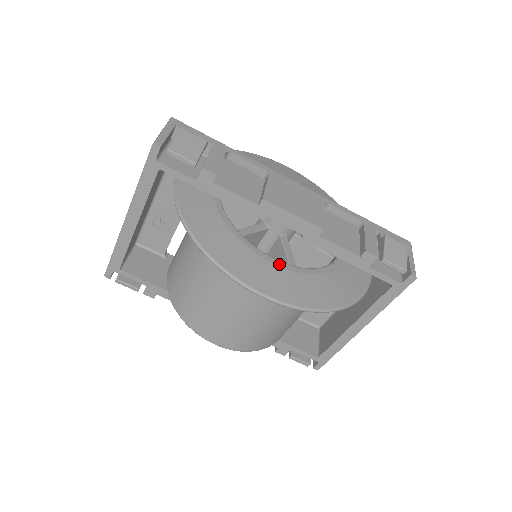
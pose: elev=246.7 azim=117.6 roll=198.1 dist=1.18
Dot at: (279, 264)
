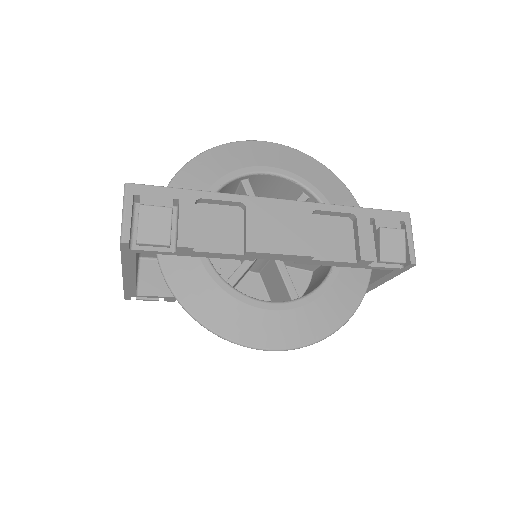
Dot at: (278, 308)
